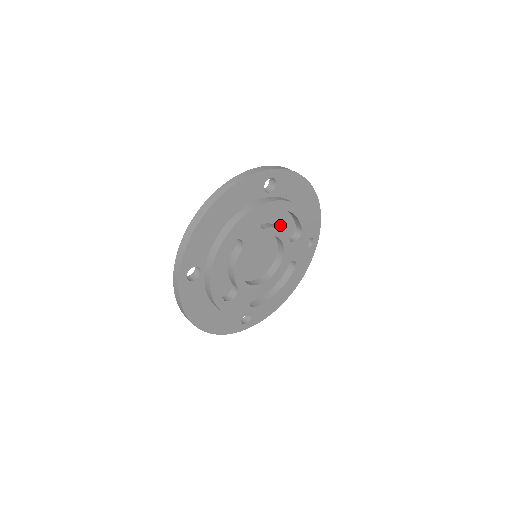
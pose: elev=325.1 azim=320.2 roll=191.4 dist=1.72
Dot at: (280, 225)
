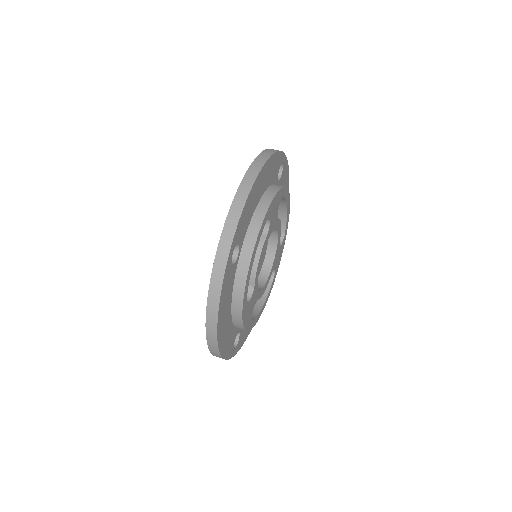
Dot at: occluded
